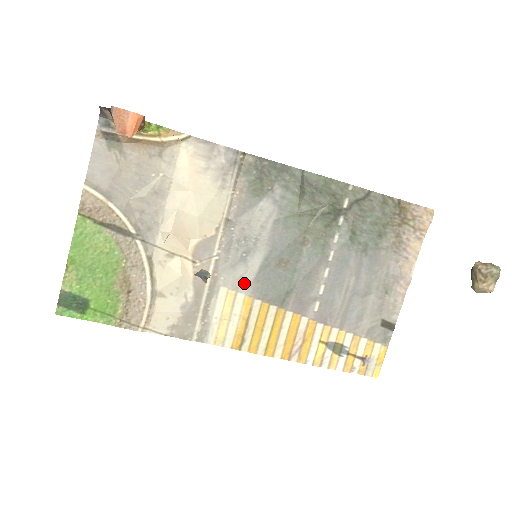
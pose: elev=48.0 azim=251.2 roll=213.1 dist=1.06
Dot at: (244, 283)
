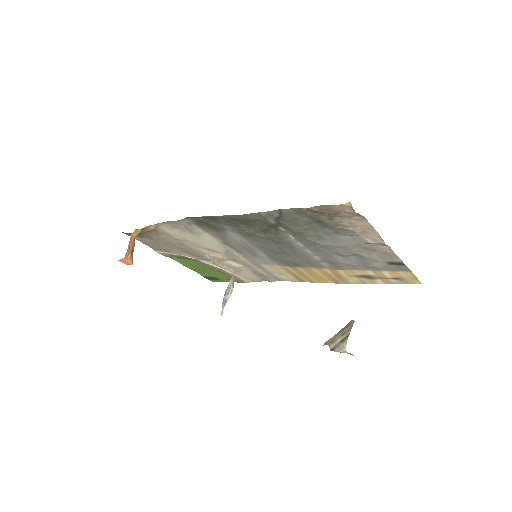
Dot at: (269, 262)
